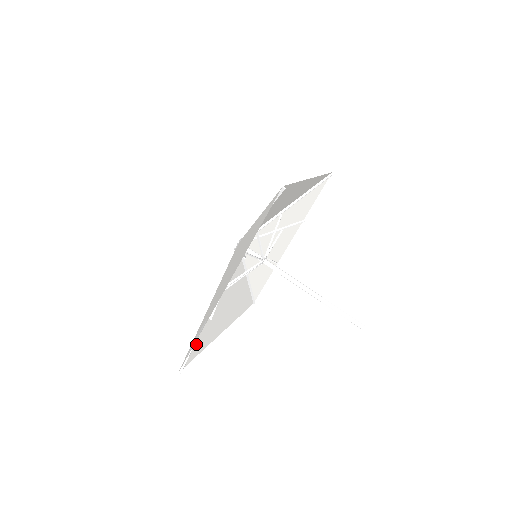
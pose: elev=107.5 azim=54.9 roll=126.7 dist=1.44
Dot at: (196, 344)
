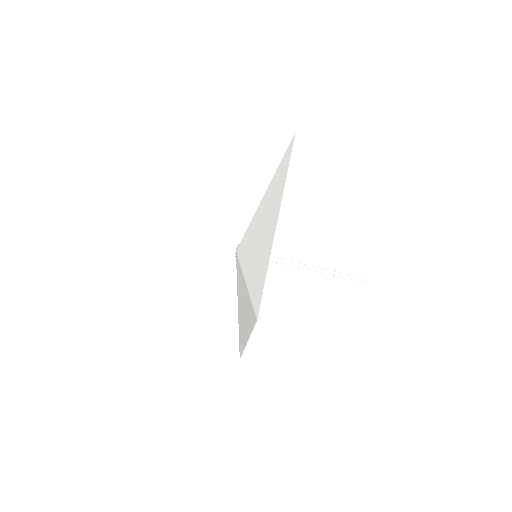
Dot at: occluded
